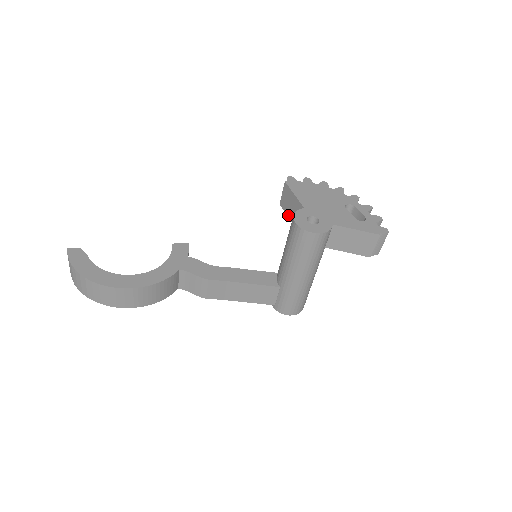
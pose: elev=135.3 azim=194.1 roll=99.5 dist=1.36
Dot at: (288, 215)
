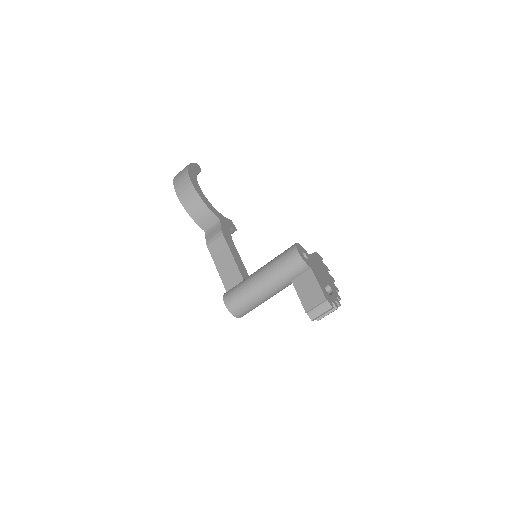
Dot at: occluded
